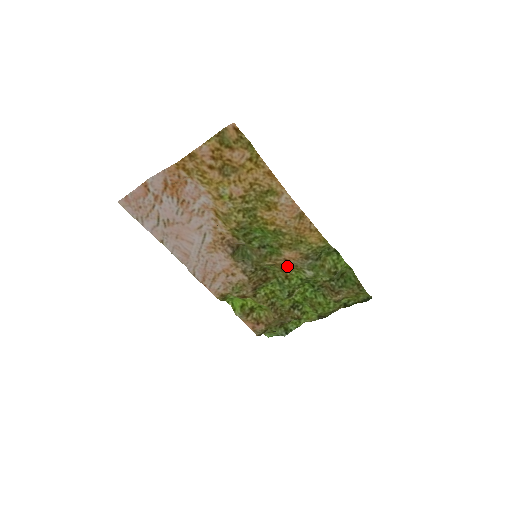
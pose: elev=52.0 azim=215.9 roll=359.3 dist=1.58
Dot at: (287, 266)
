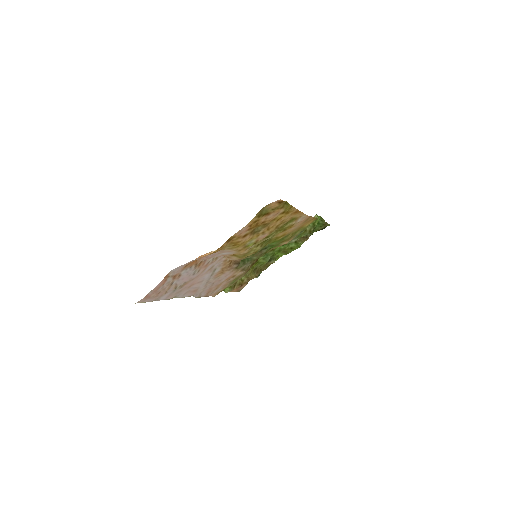
Dot at: occluded
